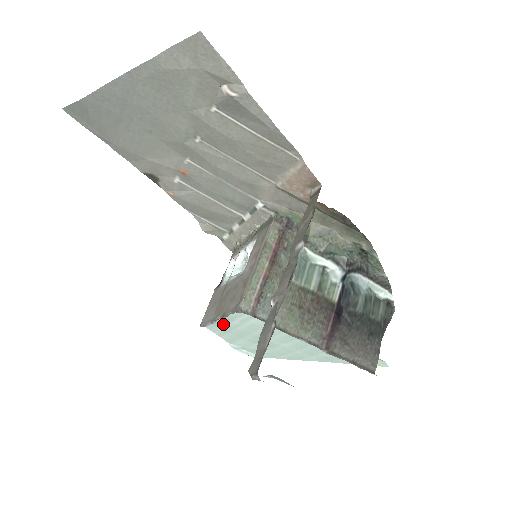
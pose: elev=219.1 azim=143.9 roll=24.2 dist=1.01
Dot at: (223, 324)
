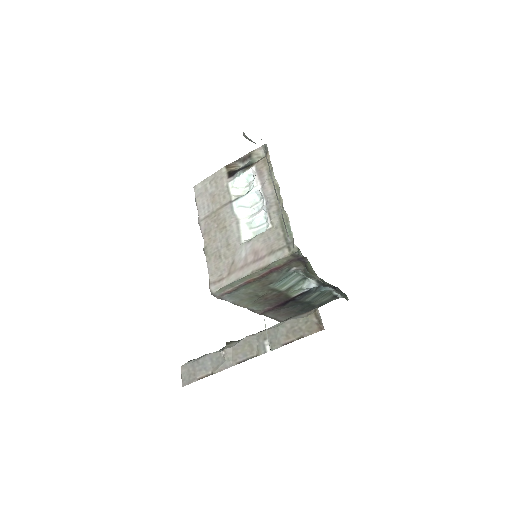
Dot at: occluded
